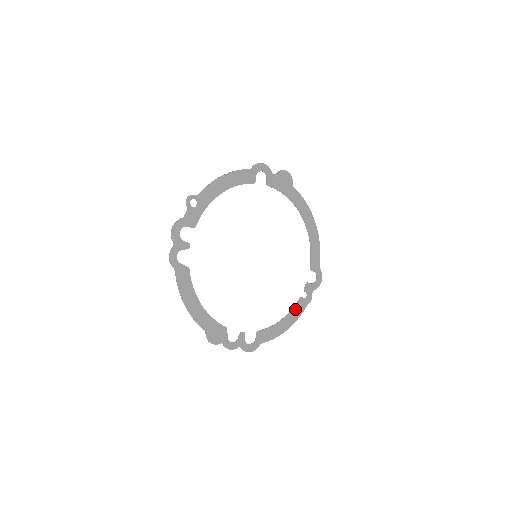
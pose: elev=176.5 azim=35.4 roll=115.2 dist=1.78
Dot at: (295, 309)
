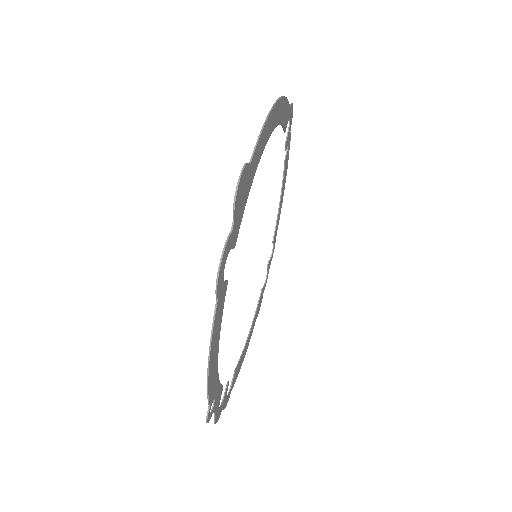
Dot at: (284, 172)
